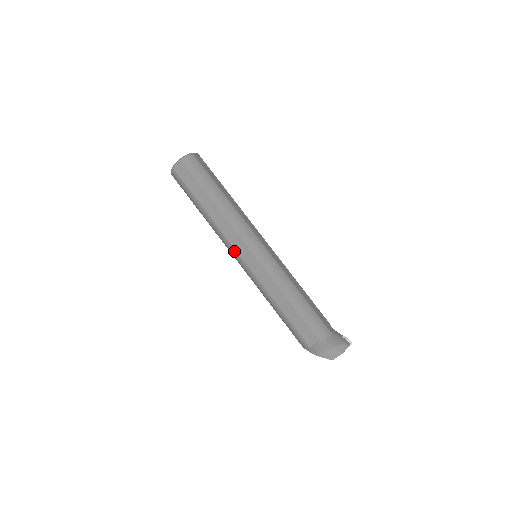
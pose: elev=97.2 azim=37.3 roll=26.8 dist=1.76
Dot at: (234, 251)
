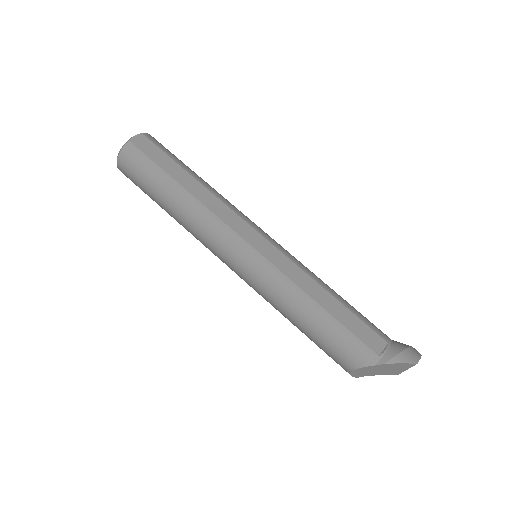
Dot at: (235, 237)
